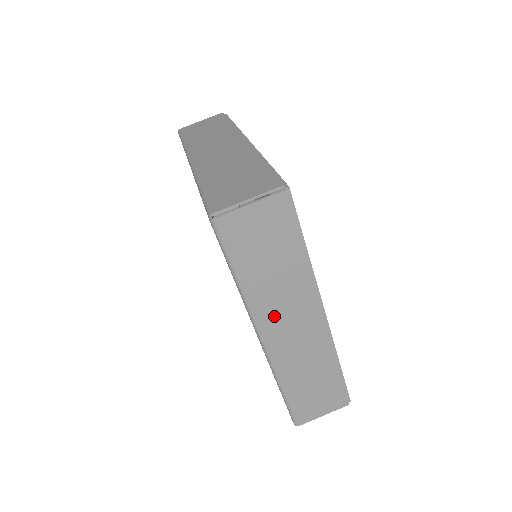
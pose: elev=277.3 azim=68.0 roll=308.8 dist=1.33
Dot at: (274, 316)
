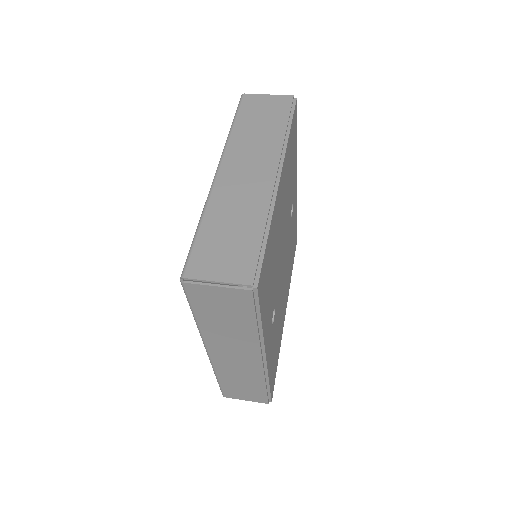
Dot at: (239, 157)
